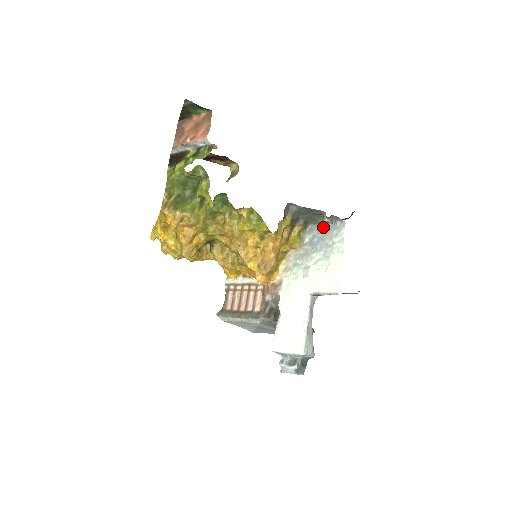
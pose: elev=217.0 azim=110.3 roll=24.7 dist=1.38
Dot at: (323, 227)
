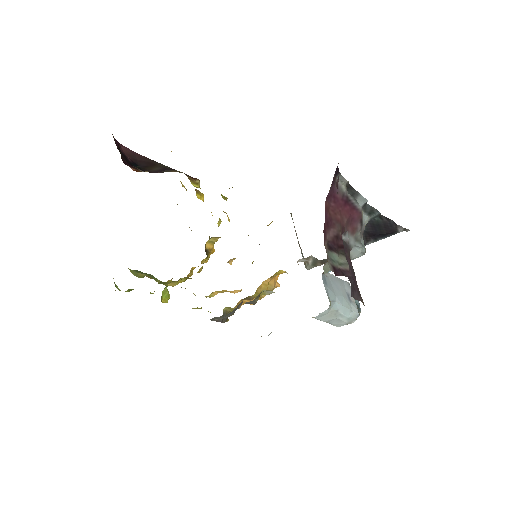
Dot at: occluded
